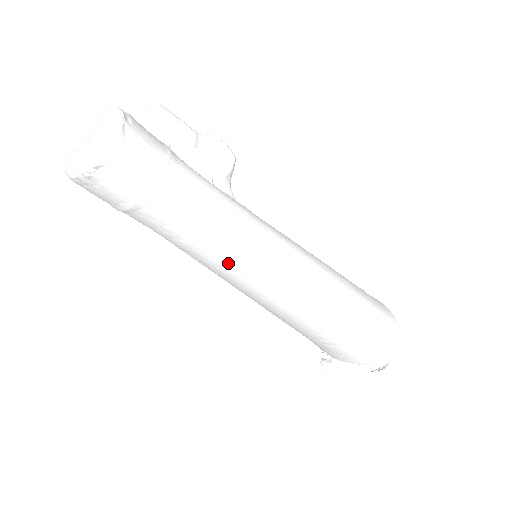
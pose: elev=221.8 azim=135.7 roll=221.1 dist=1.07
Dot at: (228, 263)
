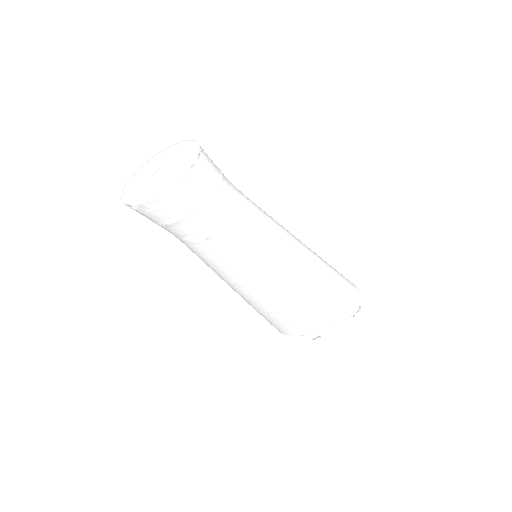
Dot at: (262, 240)
